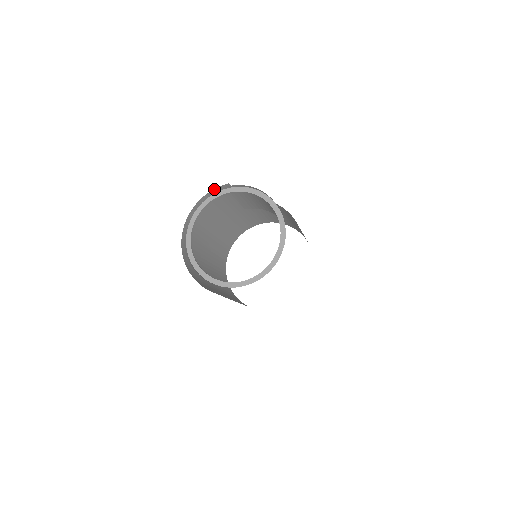
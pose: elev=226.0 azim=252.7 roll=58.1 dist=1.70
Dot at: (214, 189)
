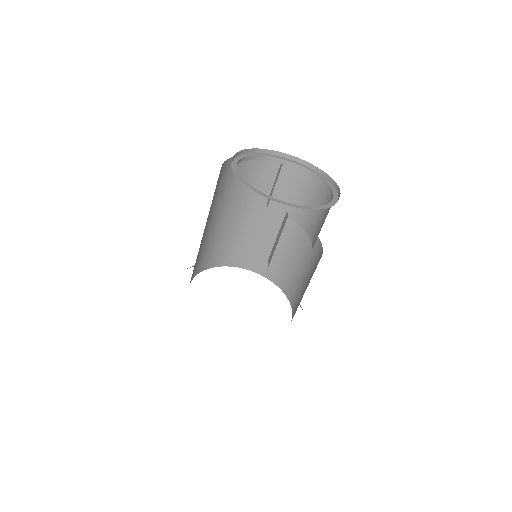
Dot at: occluded
